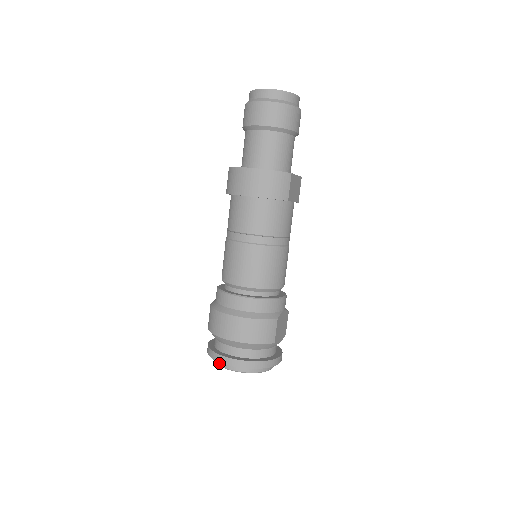
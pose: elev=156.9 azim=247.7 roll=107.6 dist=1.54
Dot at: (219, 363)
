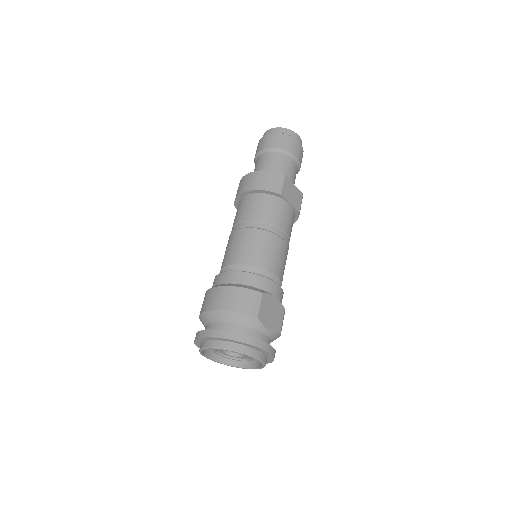
Dot at: (201, 346)
